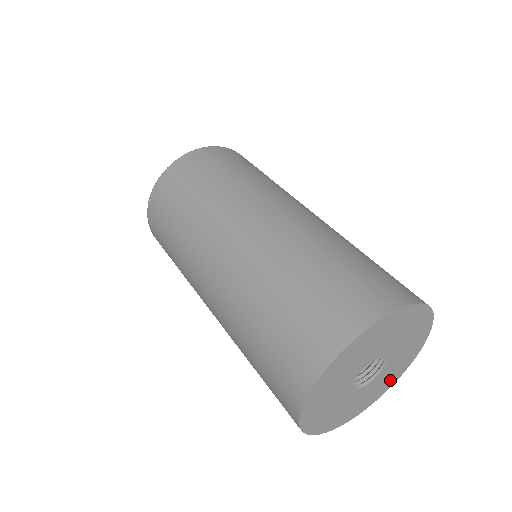
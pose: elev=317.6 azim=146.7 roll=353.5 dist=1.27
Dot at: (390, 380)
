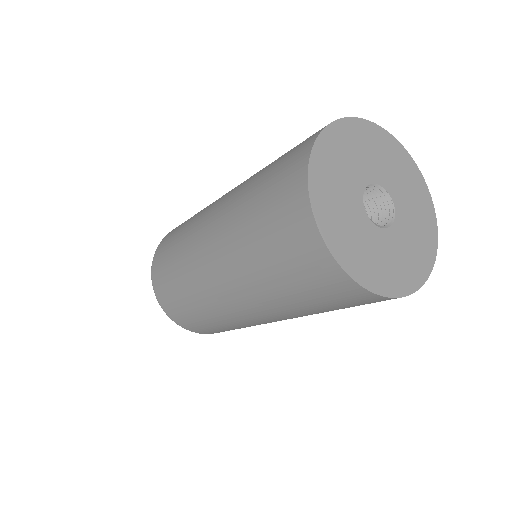
Dot at: (400, 276)
